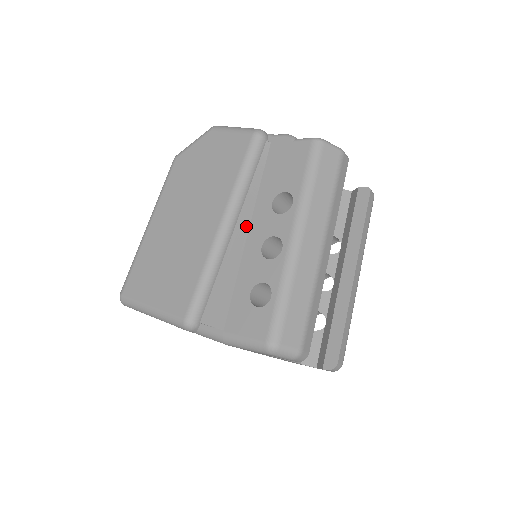
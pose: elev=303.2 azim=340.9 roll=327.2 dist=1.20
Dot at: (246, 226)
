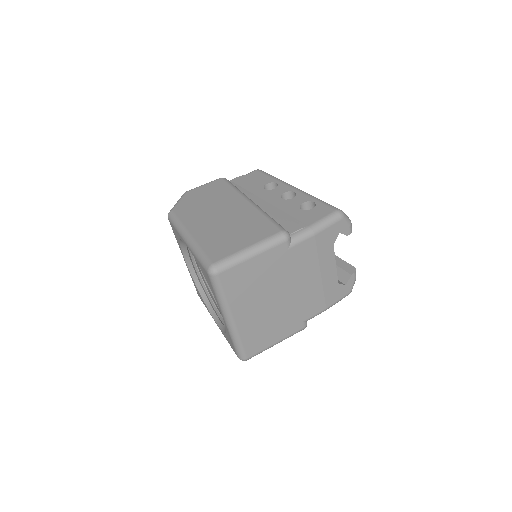
Dot at: (261, 201)
